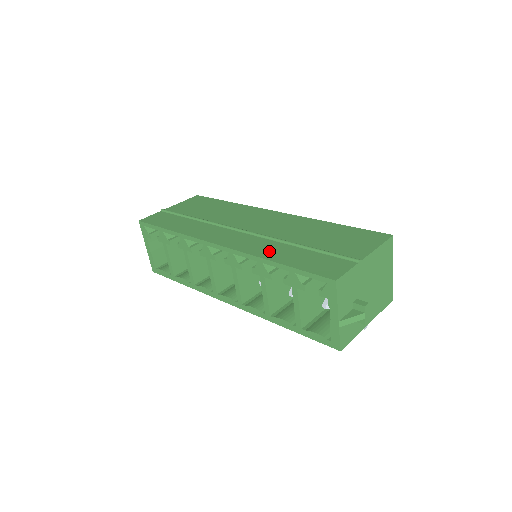
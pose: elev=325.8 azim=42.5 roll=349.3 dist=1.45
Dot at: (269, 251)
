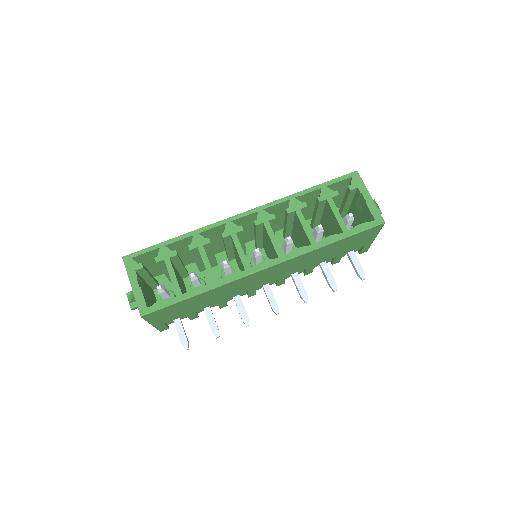
Dot at: occluded
